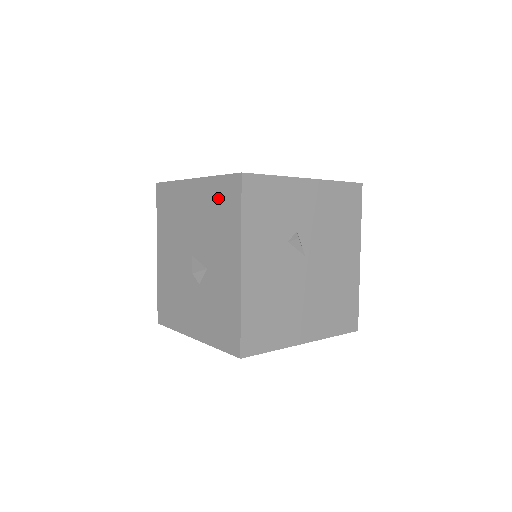
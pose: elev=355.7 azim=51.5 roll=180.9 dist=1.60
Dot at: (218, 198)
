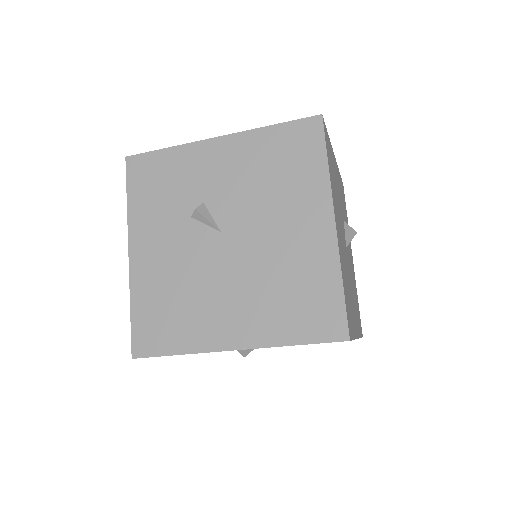
Dot at: occluded
